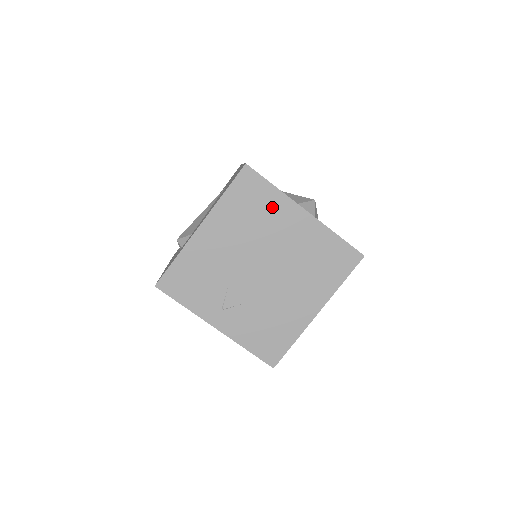
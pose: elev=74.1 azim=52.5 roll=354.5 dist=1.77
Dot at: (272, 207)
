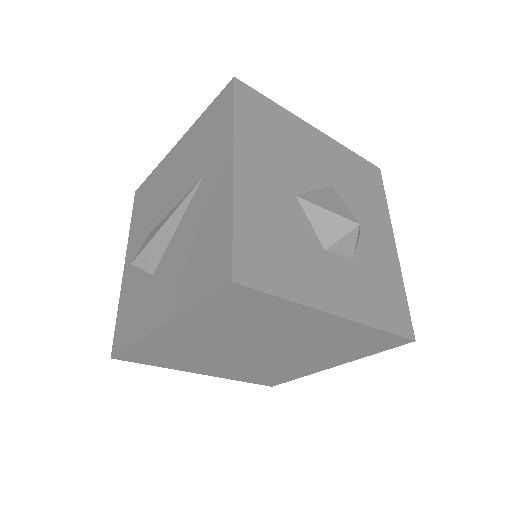
Dot at: (279, 314)
